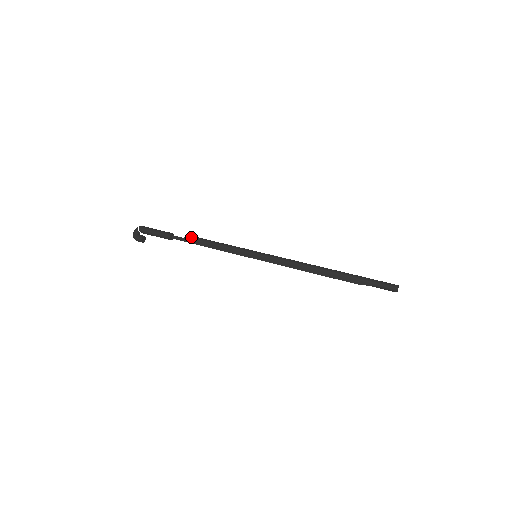
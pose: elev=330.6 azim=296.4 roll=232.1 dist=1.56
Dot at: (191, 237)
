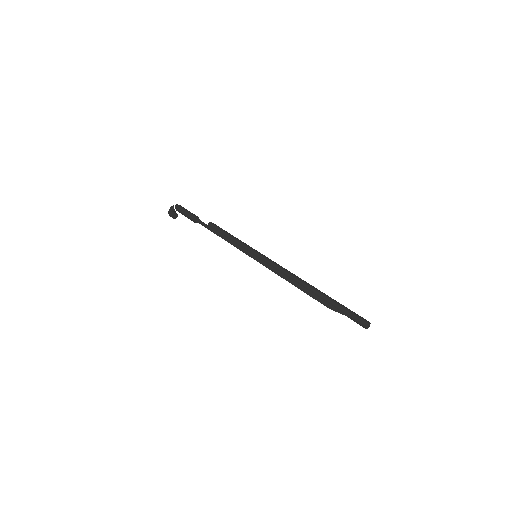
Dot at: (213, 225)
